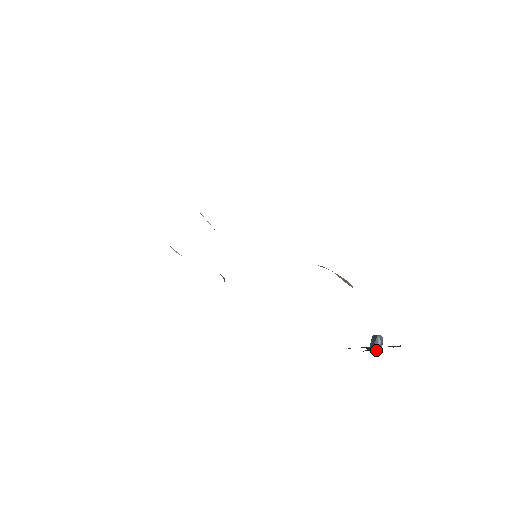
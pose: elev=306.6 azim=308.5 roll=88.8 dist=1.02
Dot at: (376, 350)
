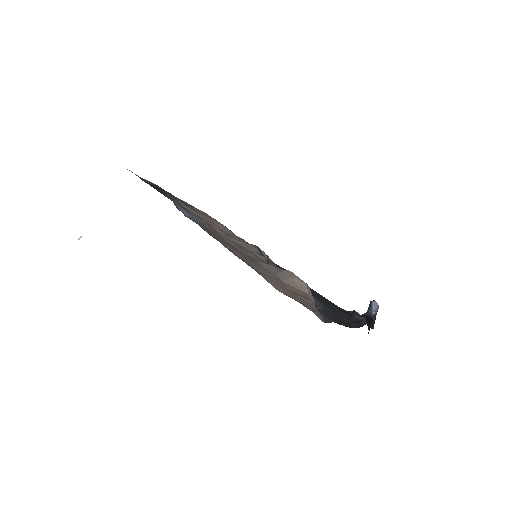
Dot at: (369, 315)
